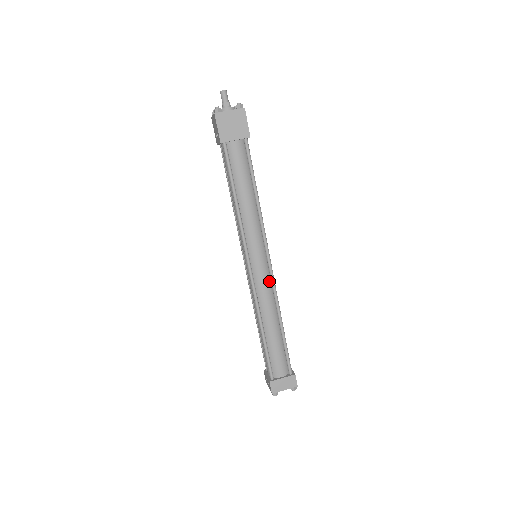
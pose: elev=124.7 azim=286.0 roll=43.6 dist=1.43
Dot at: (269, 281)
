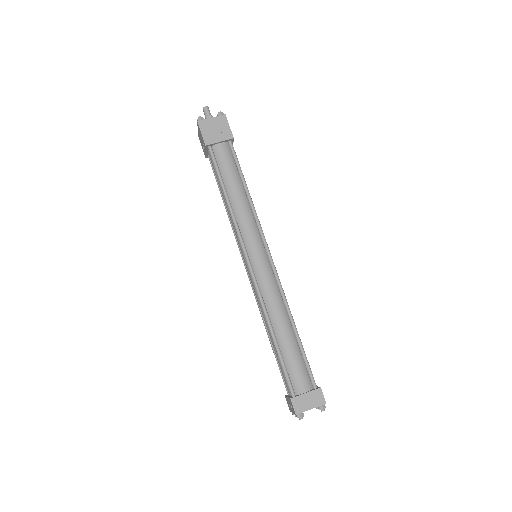
Dot at: (273, 278)
